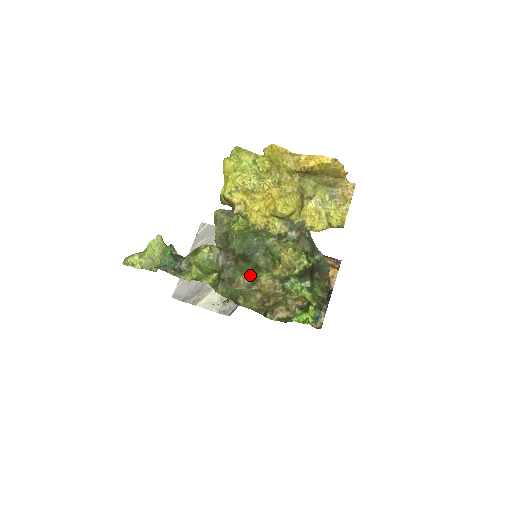
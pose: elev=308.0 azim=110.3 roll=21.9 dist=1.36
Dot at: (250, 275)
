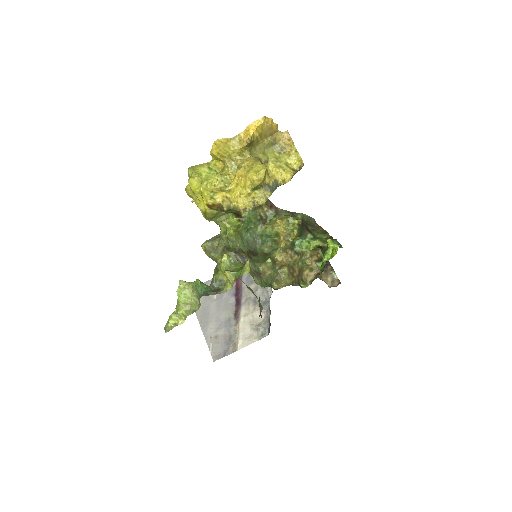
Dot at: (267, 259)
